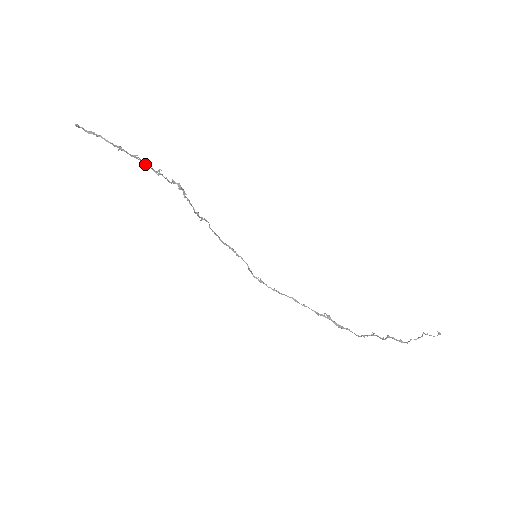
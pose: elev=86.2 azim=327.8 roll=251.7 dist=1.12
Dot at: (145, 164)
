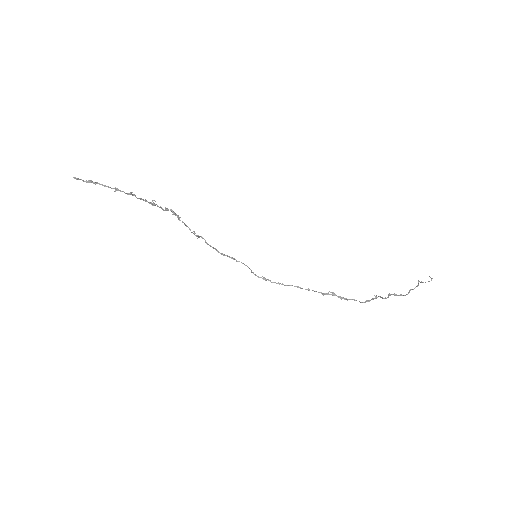
Dot at: (140, 198)
